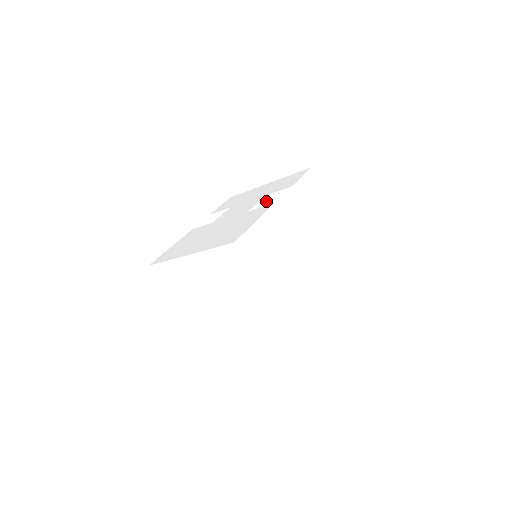
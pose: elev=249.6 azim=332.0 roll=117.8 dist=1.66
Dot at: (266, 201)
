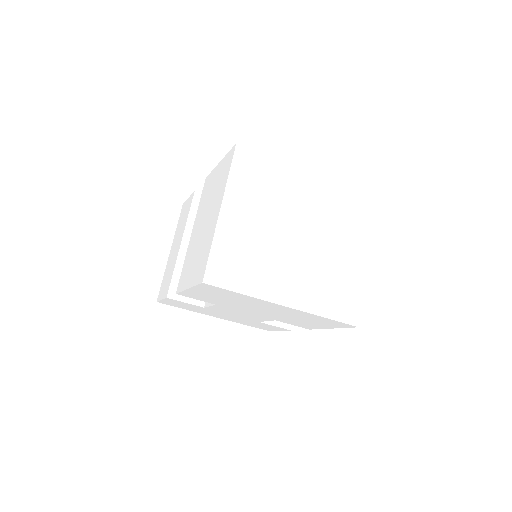
Dot at: occluded
